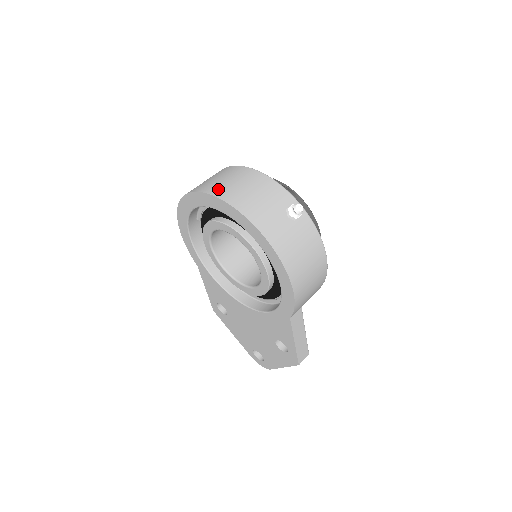
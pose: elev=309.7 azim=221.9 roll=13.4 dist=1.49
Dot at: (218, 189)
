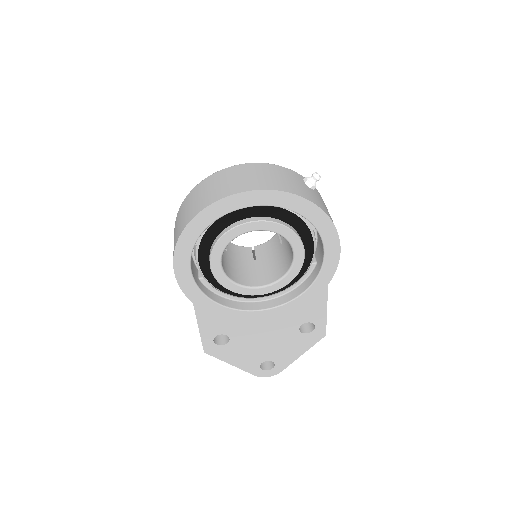
Dot at: (247, 185)
